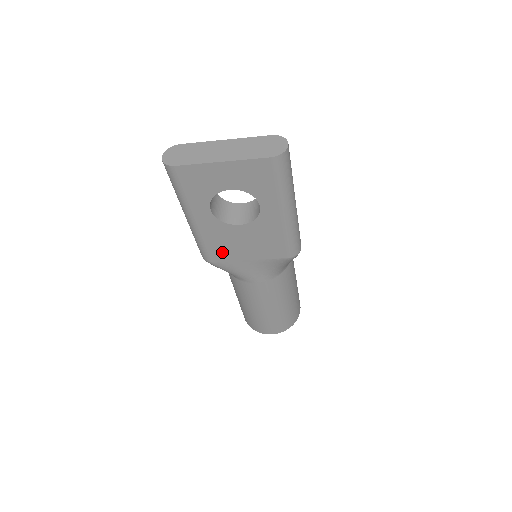
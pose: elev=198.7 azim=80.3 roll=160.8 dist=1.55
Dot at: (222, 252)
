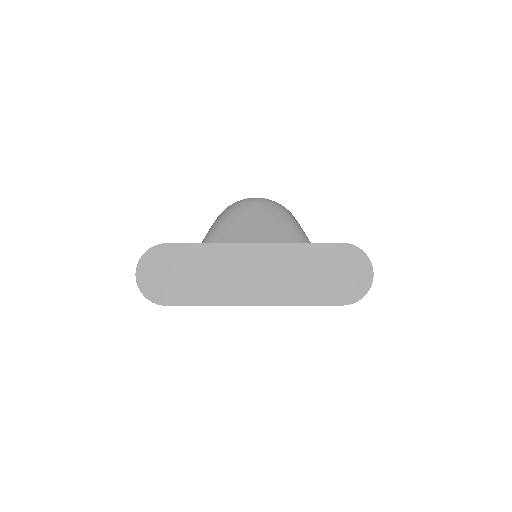
Dot at: occluded
